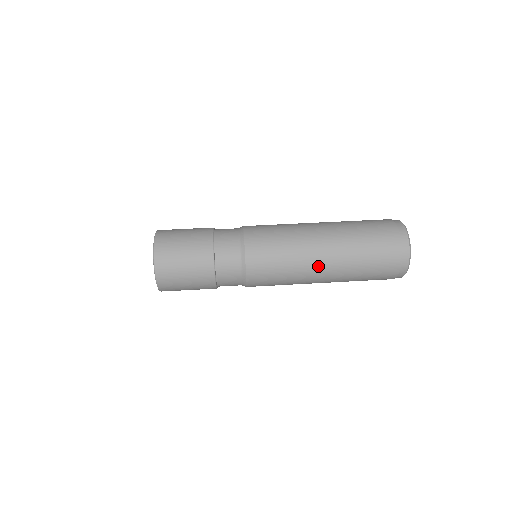
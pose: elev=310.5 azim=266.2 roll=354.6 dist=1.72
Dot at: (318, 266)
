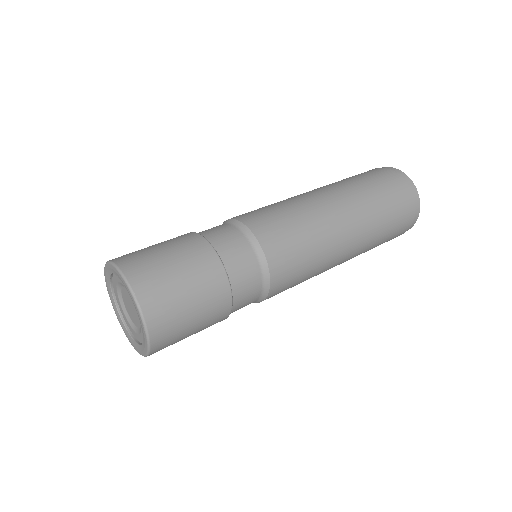
Dot at: (332, 207)
